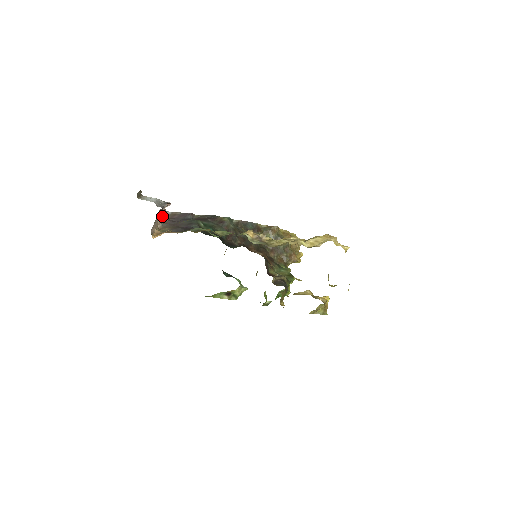
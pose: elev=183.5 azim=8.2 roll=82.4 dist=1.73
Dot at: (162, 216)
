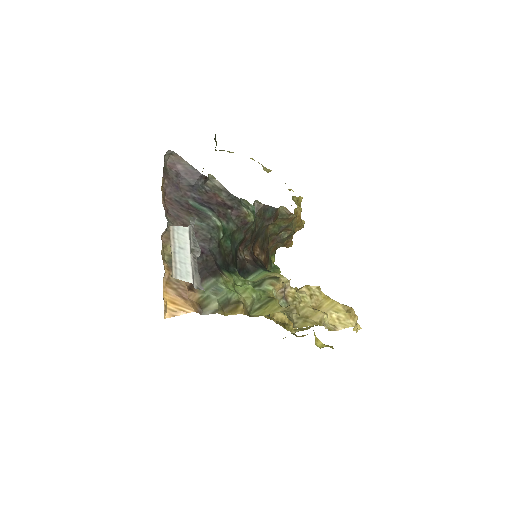
Dot at: (163, 178)
